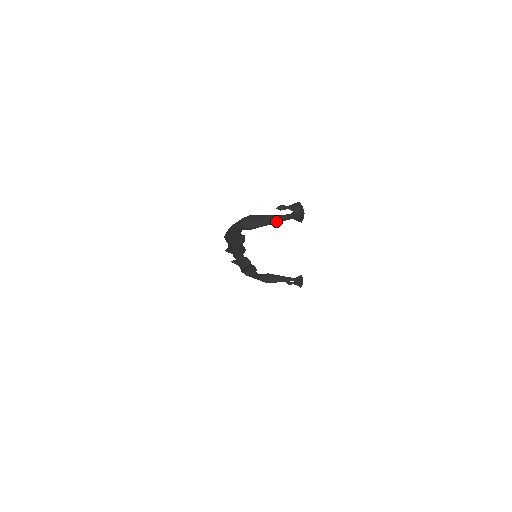
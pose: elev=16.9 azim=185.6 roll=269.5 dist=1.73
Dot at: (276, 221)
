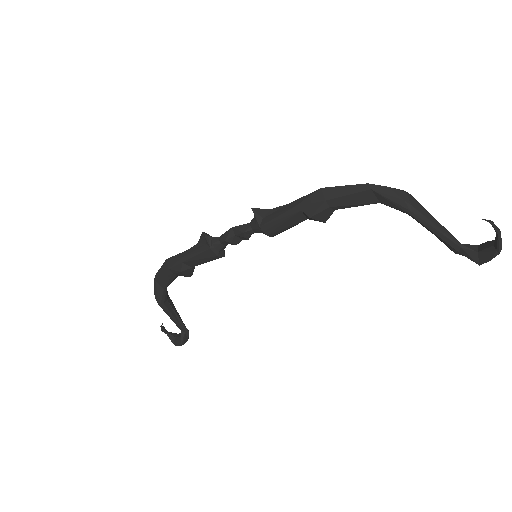
Dot at: (445, 235)
